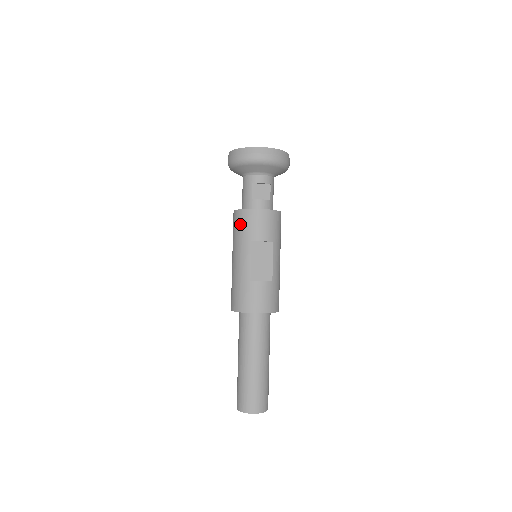
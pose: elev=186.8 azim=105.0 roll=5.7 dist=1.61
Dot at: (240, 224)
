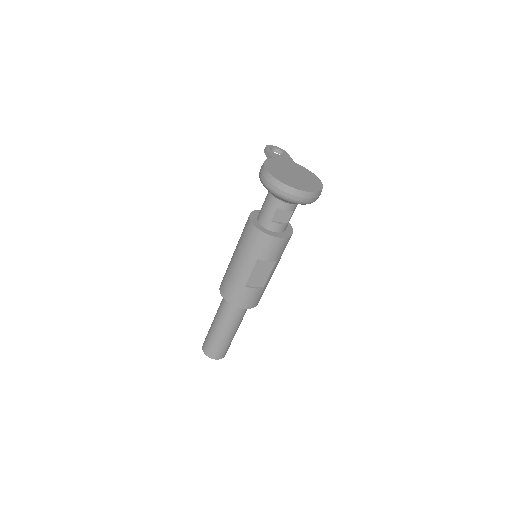
Dot at: (252, 240)
